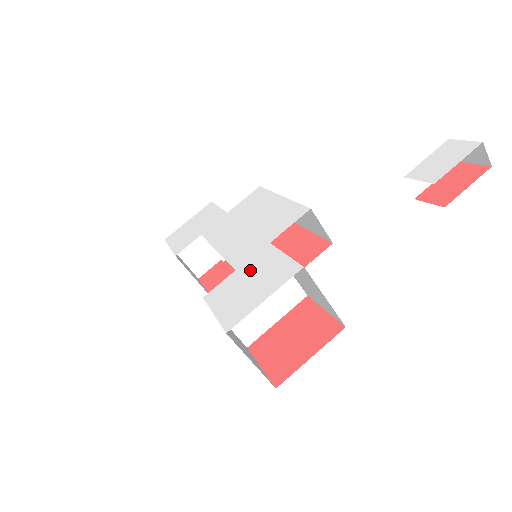
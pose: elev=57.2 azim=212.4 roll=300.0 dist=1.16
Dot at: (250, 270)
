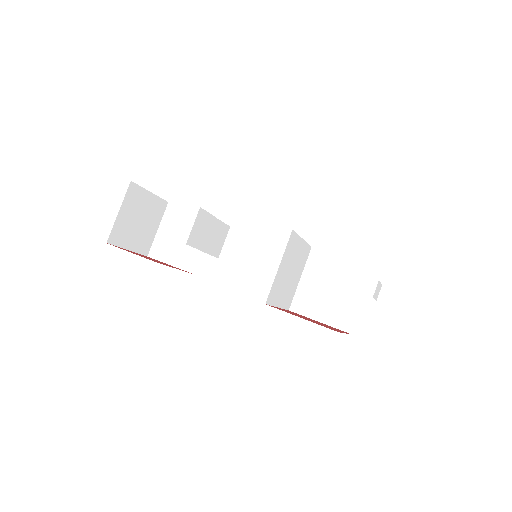
Dot at: occluded
